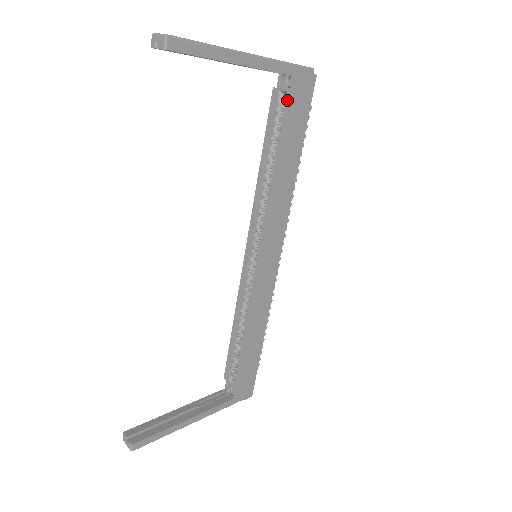
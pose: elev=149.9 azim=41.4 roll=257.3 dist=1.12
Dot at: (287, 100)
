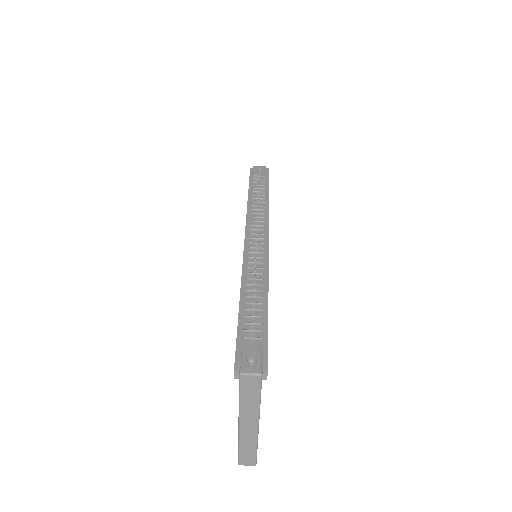
Dot at: occluded
